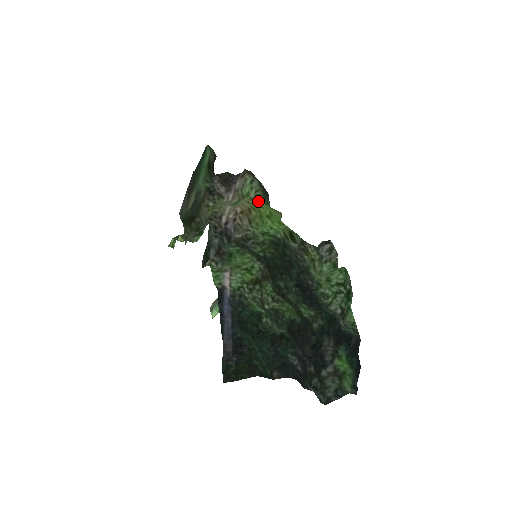
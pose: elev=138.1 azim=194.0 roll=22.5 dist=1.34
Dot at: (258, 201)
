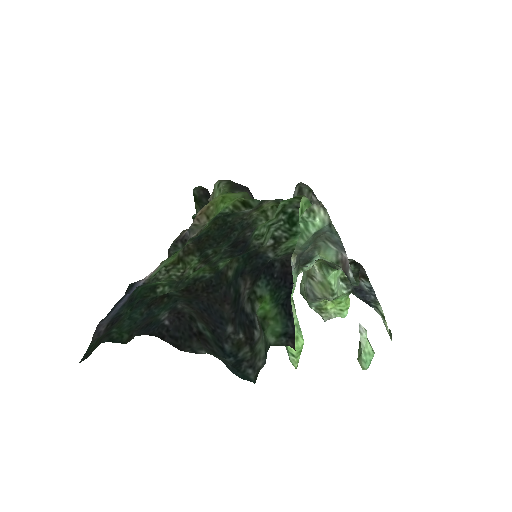
Dot at: (219, 196)
